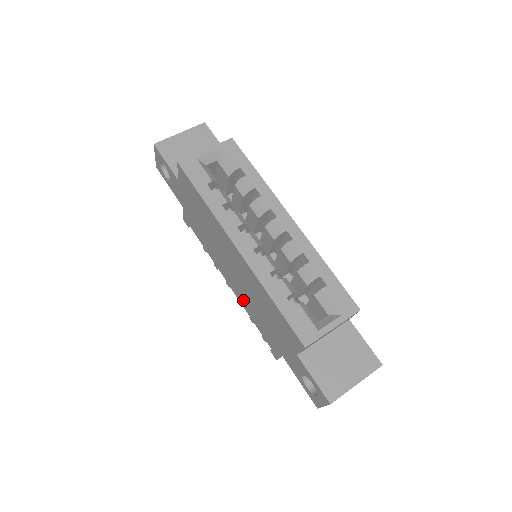
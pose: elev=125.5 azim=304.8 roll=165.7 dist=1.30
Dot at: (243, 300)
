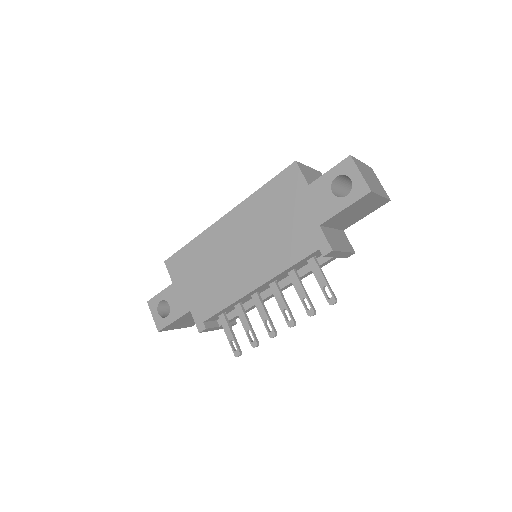
Dot at: (270, 264)
